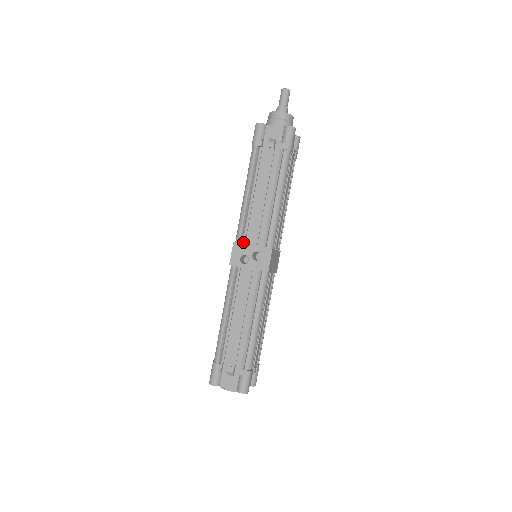
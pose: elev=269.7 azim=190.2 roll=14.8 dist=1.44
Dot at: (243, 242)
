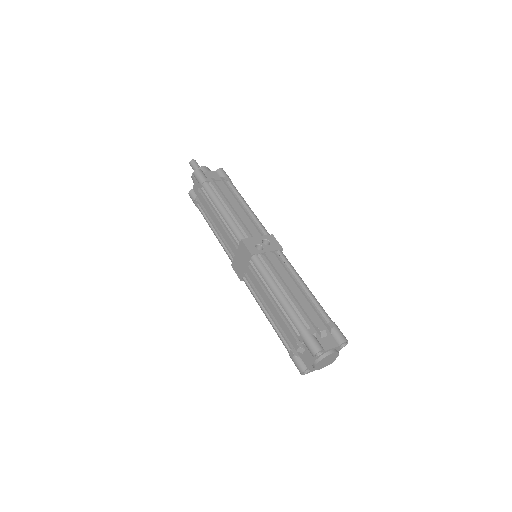
Dot at: (248, 237)
